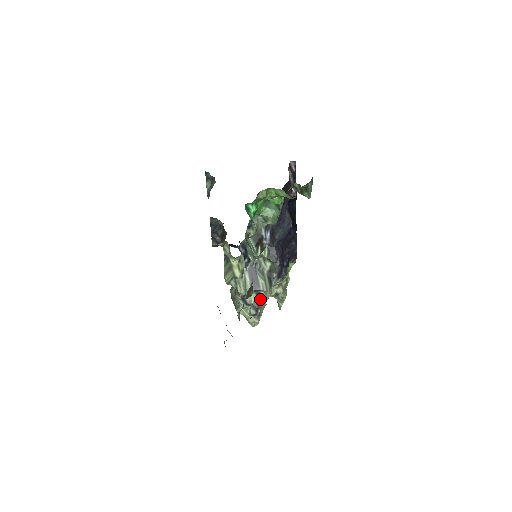
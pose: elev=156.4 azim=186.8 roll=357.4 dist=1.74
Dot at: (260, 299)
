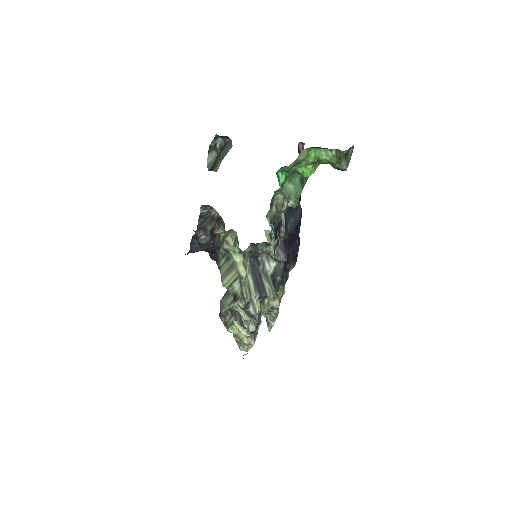
Dot at: (262, 310)
